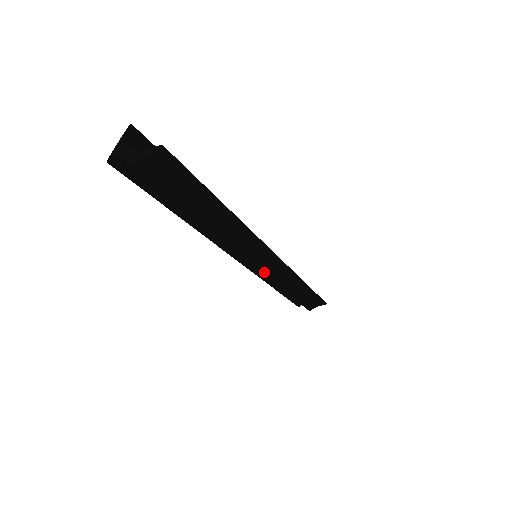
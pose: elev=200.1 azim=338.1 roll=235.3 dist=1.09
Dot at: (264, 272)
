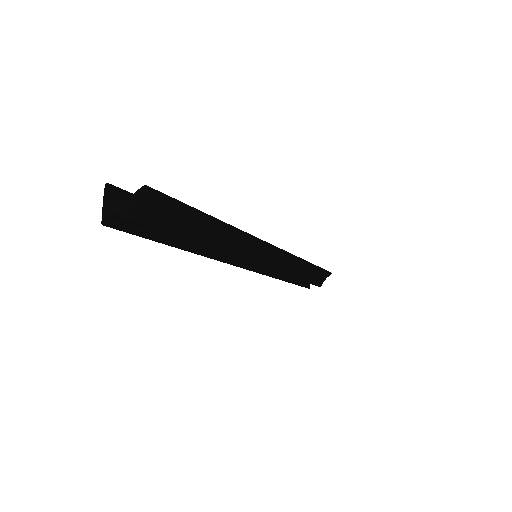
Dot at: (269, 267)
